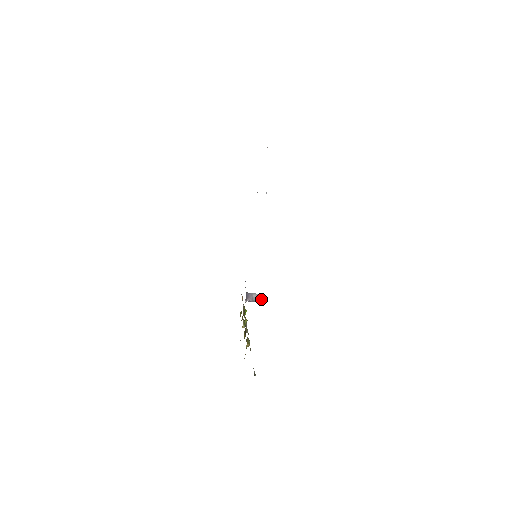
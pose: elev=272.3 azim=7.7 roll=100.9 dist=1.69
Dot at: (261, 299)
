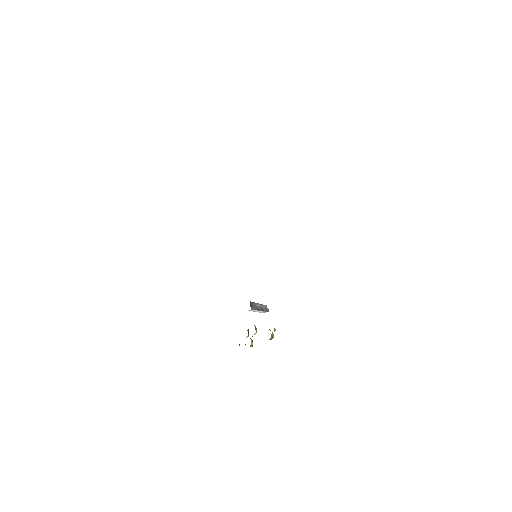
Dot at: (265, 309)
